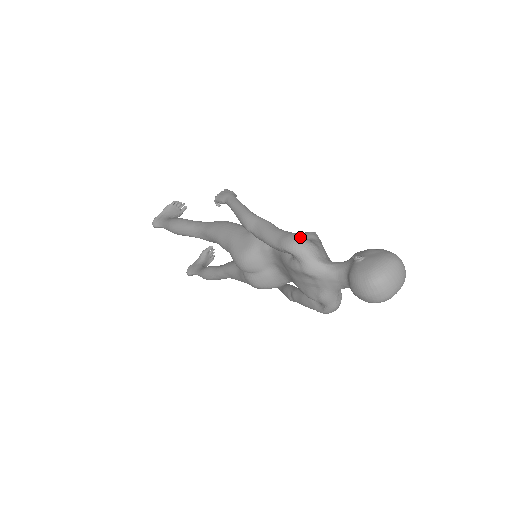
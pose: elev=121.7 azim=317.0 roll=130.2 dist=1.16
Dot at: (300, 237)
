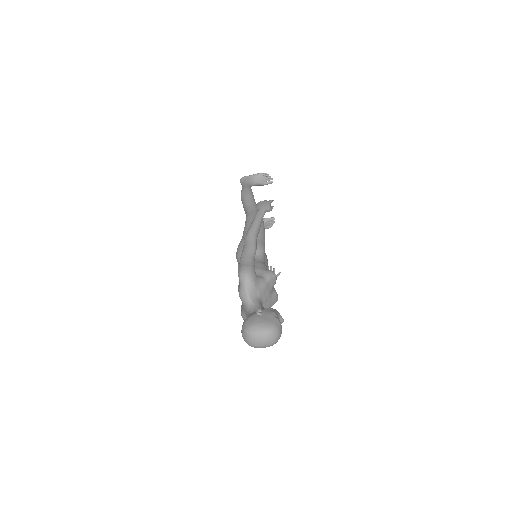
Dot at: (250, 273)
